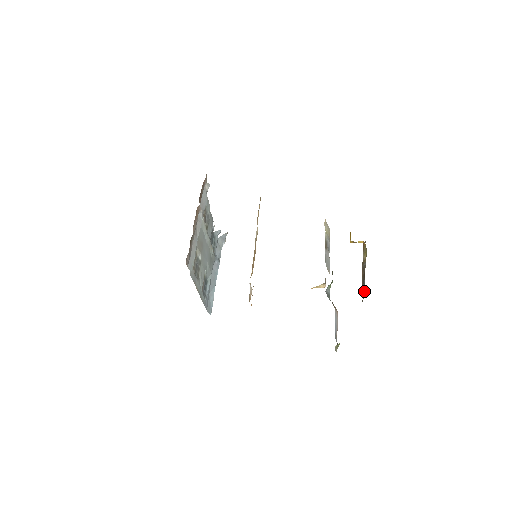
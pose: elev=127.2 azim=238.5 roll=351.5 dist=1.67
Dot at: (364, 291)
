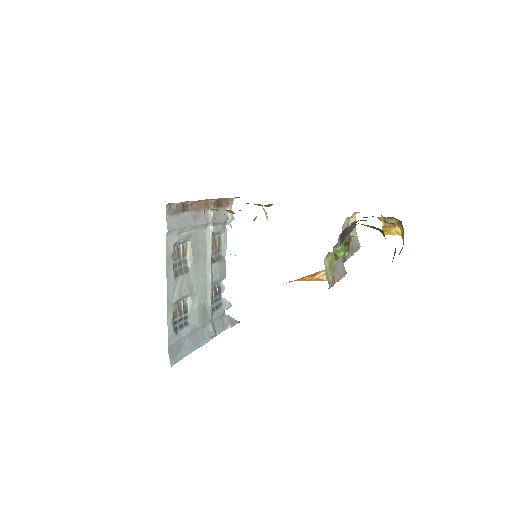
Dot at: occluded
